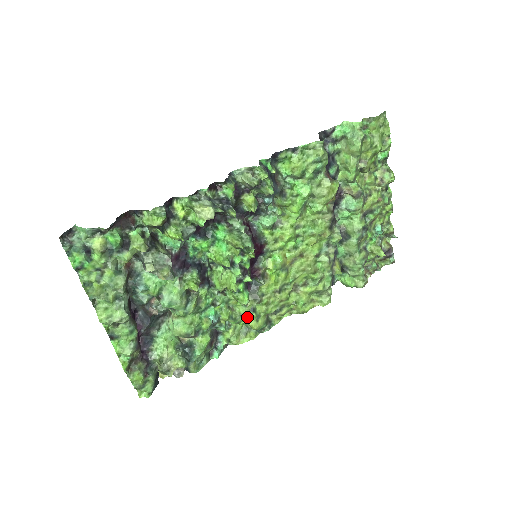
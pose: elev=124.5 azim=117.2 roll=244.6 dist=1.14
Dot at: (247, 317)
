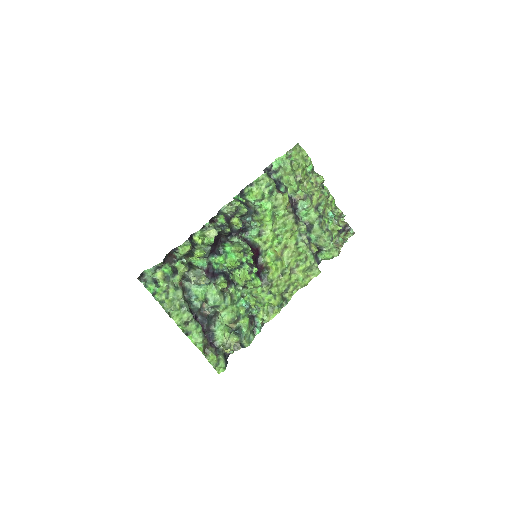
Dot at: (268, 299)
